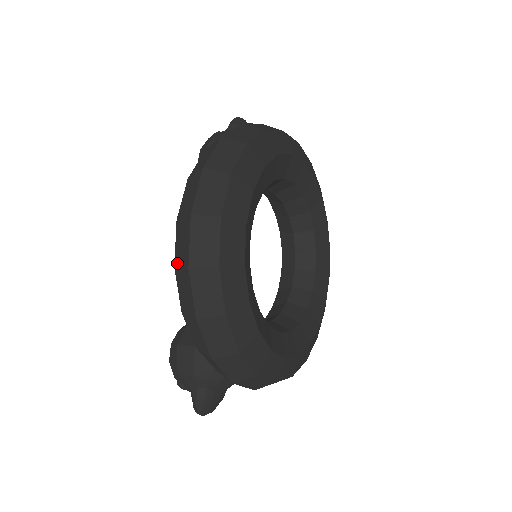
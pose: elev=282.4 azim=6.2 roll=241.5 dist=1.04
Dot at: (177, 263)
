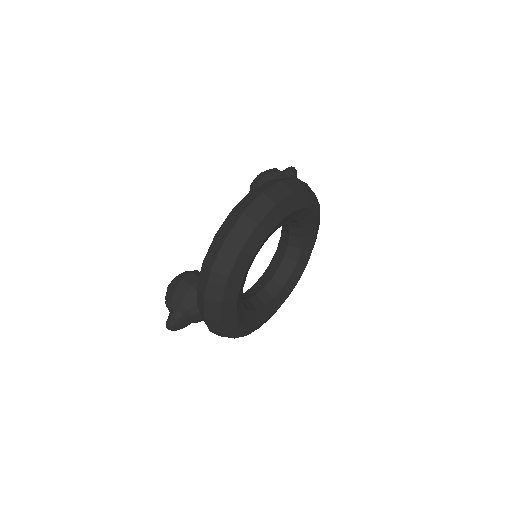
Dot at: (218, 234)
